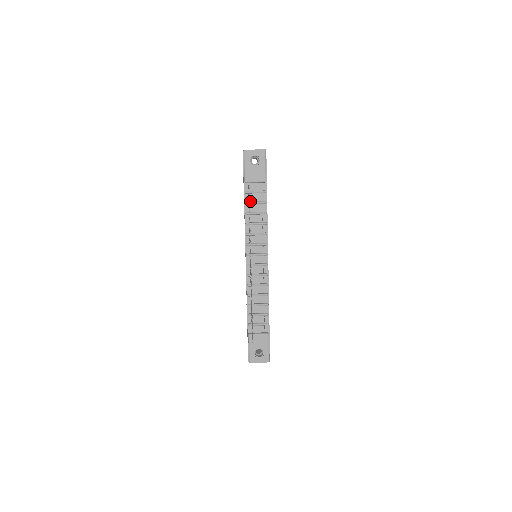
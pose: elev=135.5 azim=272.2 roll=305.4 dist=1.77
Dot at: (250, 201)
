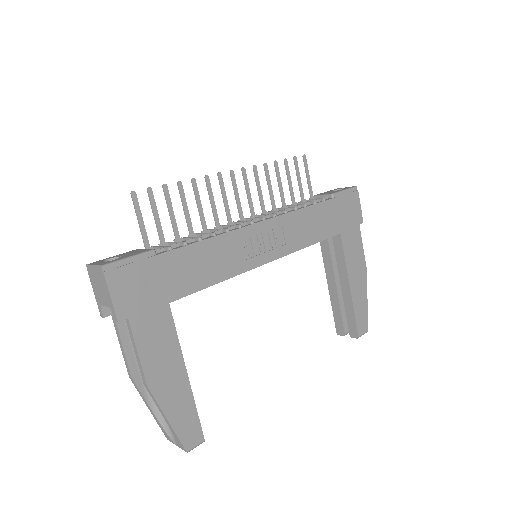
Dot at: (301, 203)
